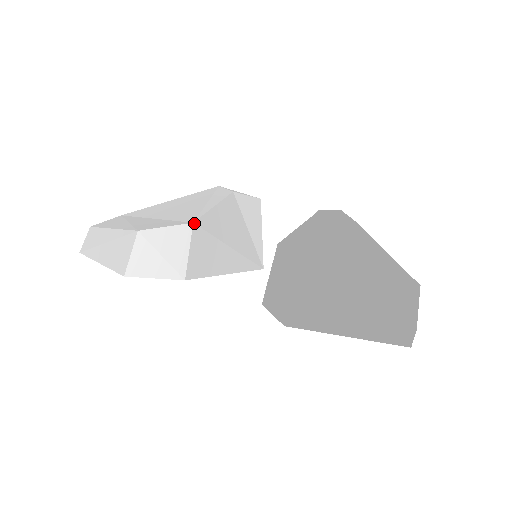
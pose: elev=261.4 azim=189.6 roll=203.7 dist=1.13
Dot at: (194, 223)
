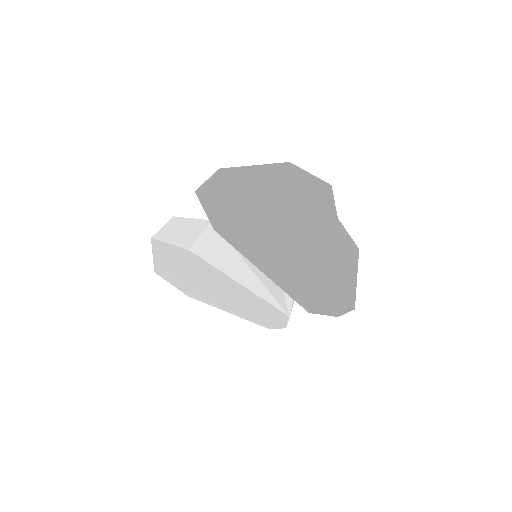
Dot at: occluded
